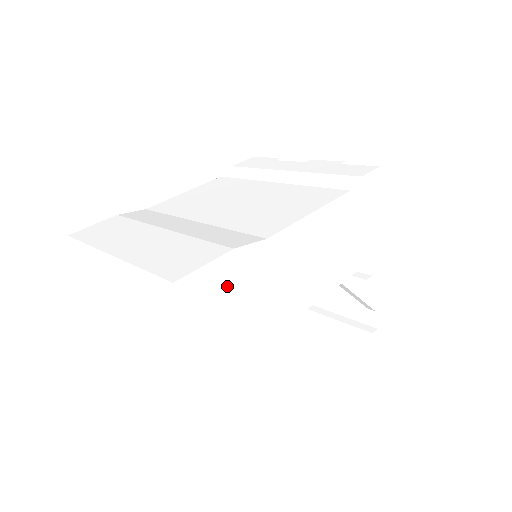
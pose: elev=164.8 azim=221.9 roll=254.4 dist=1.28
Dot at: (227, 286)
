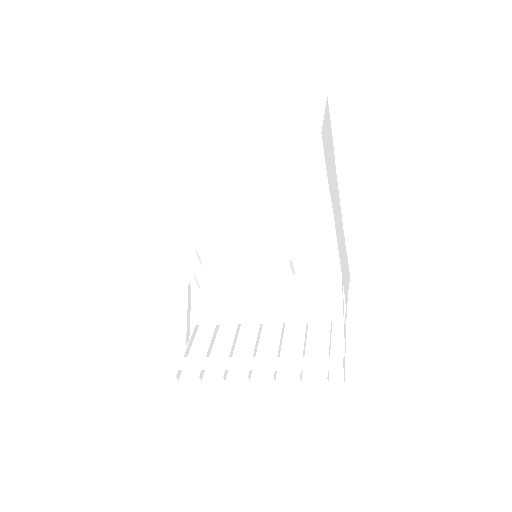
Dot at: (331, 142)
